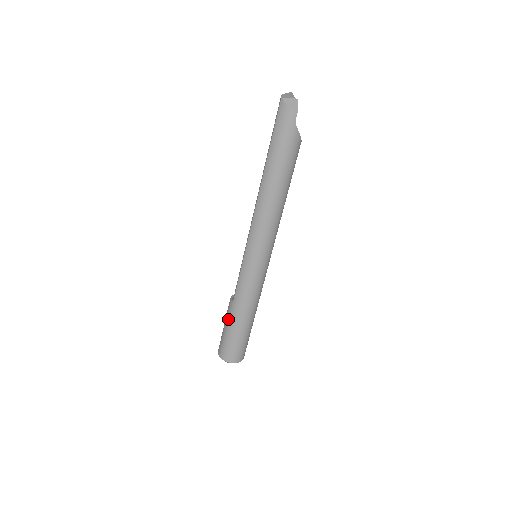
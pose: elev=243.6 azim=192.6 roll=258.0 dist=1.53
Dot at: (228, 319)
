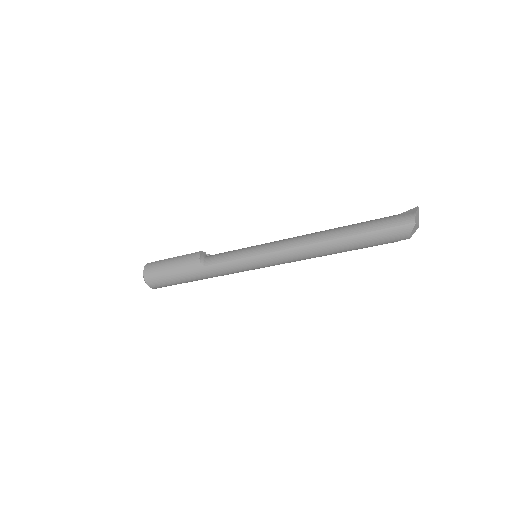
Dot at: (183, 269)
